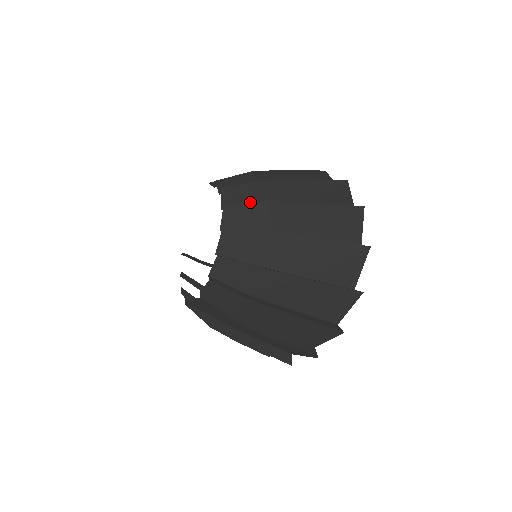
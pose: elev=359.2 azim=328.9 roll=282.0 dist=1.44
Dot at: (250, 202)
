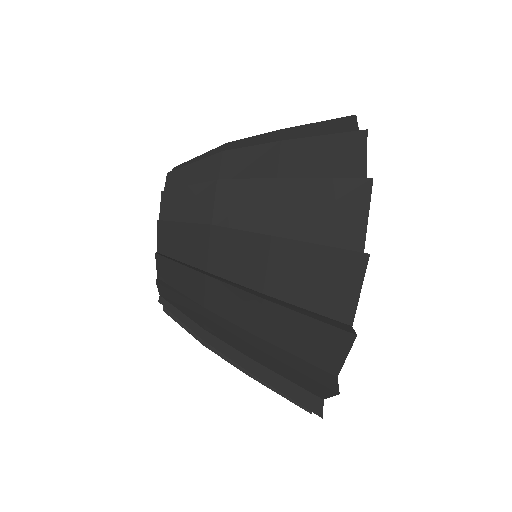
Dot at: (183, 264)
